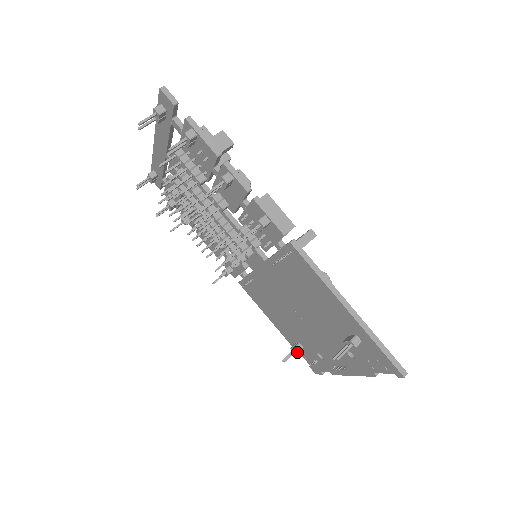
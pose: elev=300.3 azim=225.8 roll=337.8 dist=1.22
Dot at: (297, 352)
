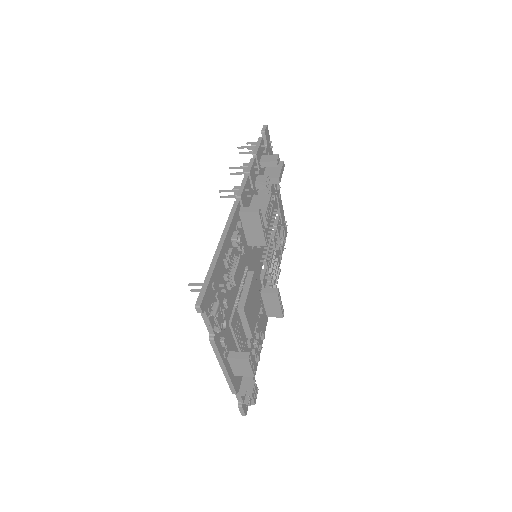
Dot at: occluded
